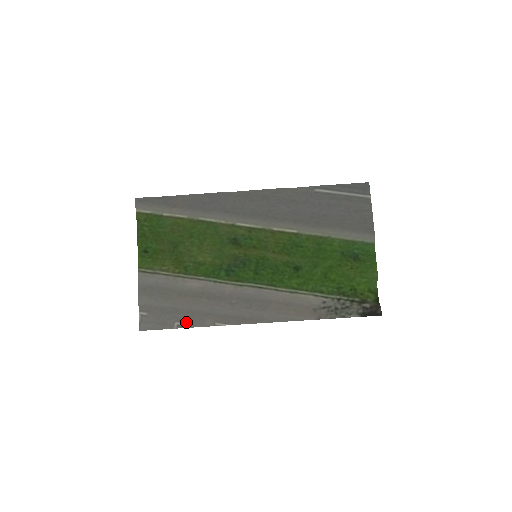
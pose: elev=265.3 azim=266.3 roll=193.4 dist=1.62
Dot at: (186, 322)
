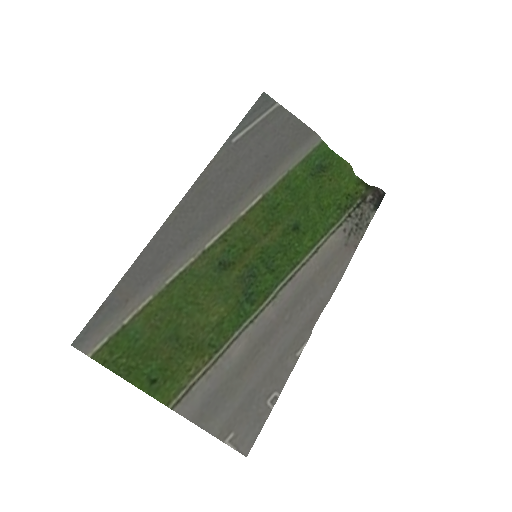
Dot at: (274, 389)
